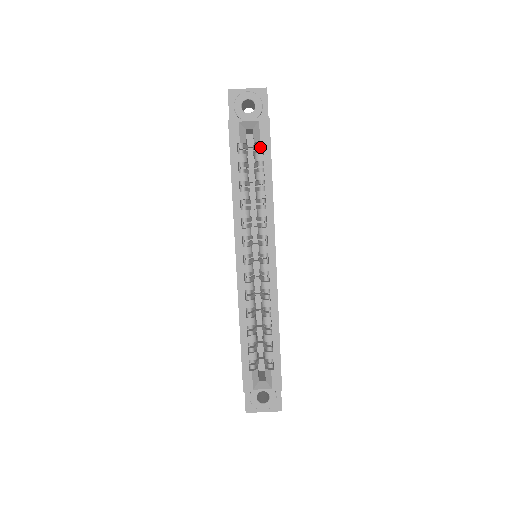
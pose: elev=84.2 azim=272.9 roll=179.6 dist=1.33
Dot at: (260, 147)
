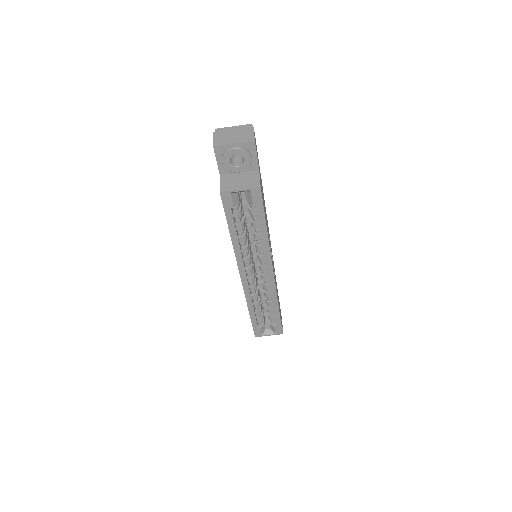
Dot at: occluded
